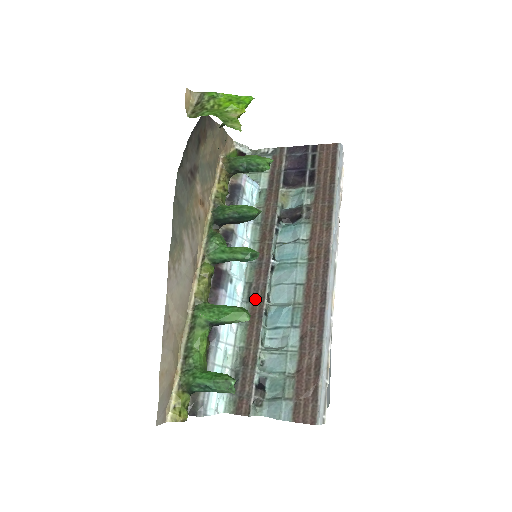
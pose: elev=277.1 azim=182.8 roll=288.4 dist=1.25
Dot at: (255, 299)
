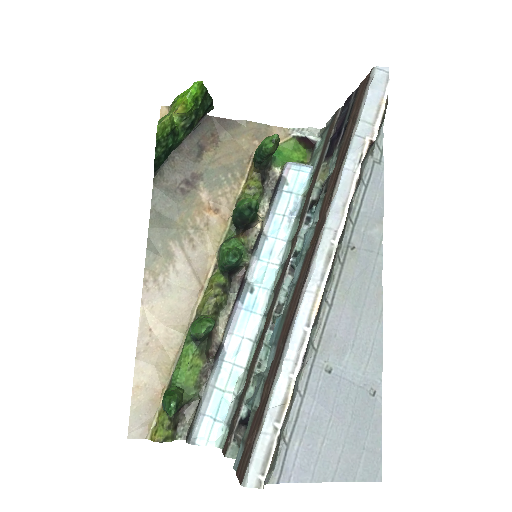
Dot at: (269, 310)
